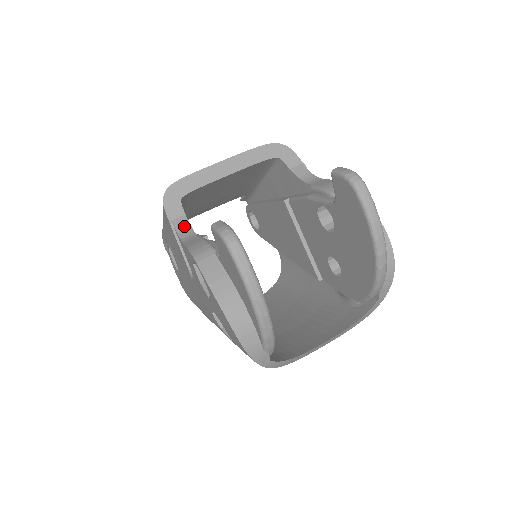
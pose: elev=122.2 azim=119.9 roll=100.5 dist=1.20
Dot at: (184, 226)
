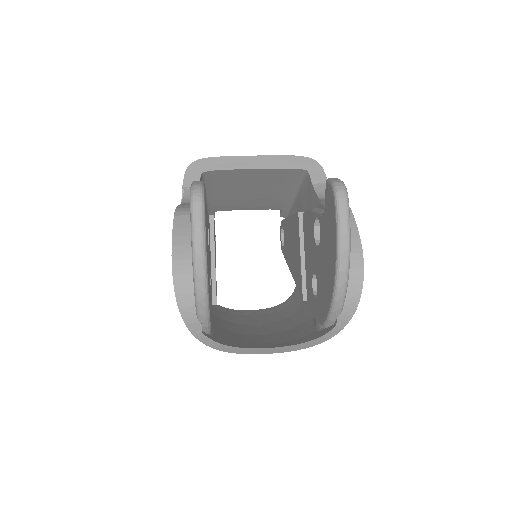
Dot at: occluded
